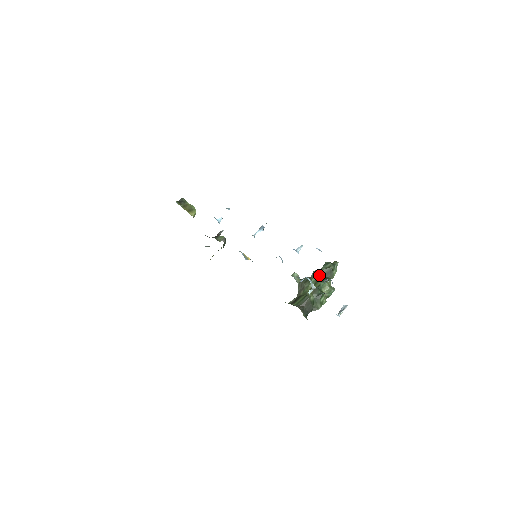
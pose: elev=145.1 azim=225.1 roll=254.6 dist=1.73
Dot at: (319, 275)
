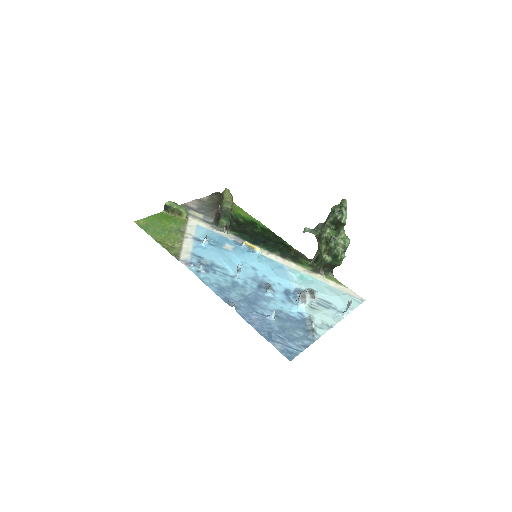
Dot at: (327, 237)
